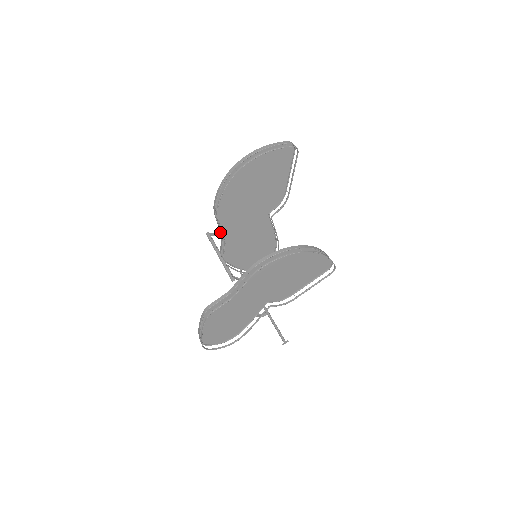
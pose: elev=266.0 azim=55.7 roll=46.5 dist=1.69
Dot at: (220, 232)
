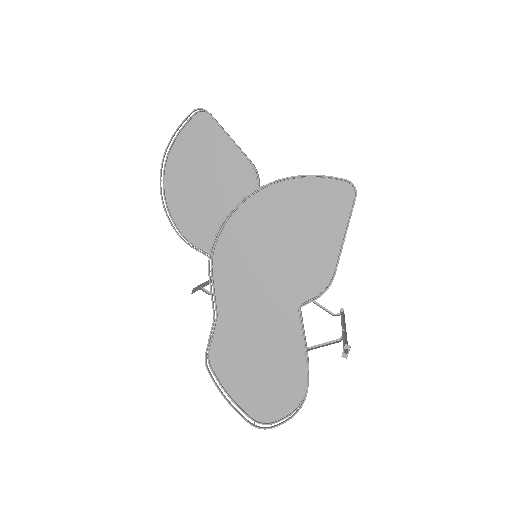
Dot at: occluded
